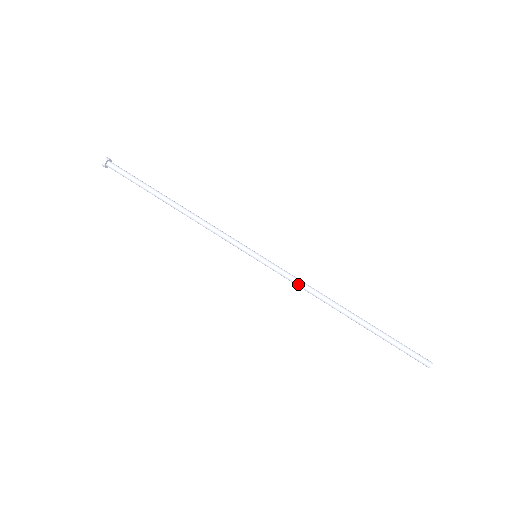
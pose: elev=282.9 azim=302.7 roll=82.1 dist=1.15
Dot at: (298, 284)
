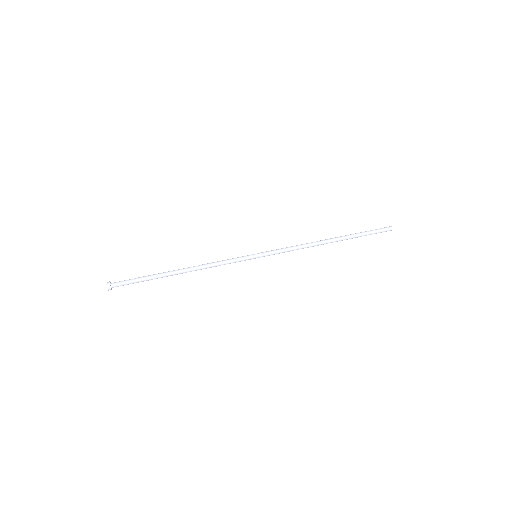
Dot at: (293, 249)
